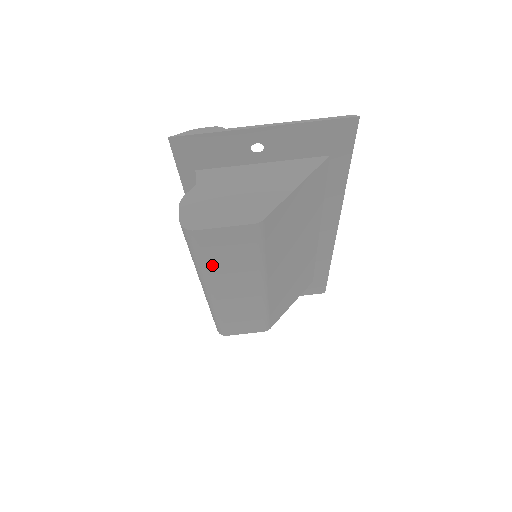
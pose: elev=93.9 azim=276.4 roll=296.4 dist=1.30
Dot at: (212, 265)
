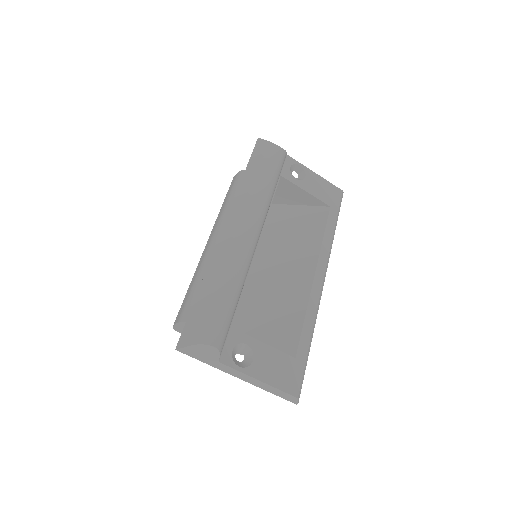
Dot at: occluded
